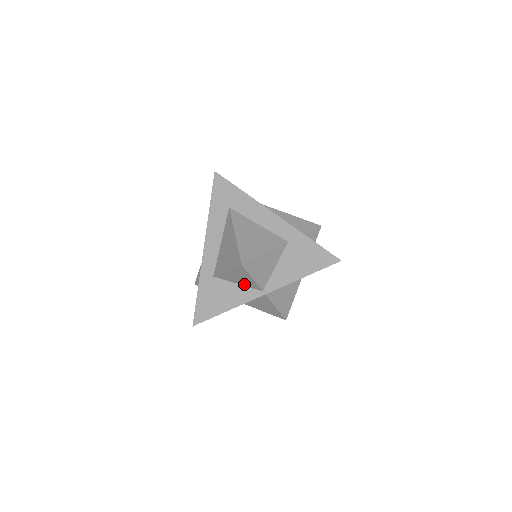
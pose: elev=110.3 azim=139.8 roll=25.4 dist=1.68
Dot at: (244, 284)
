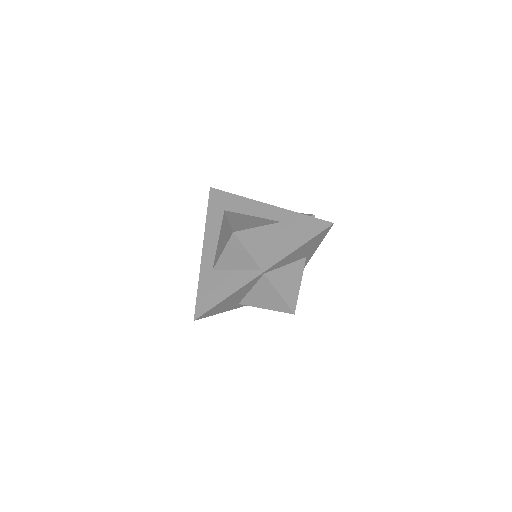
Dot at: (242, 267)
